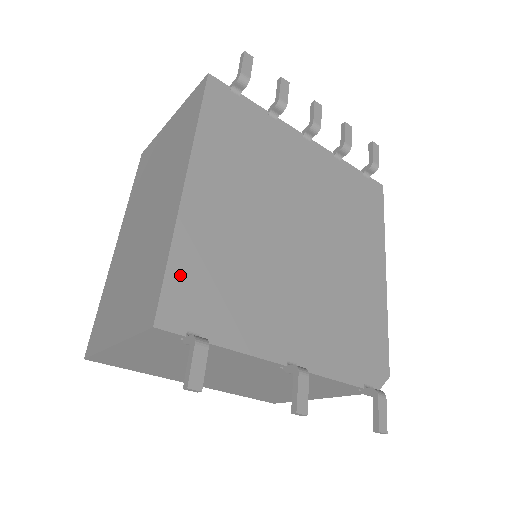
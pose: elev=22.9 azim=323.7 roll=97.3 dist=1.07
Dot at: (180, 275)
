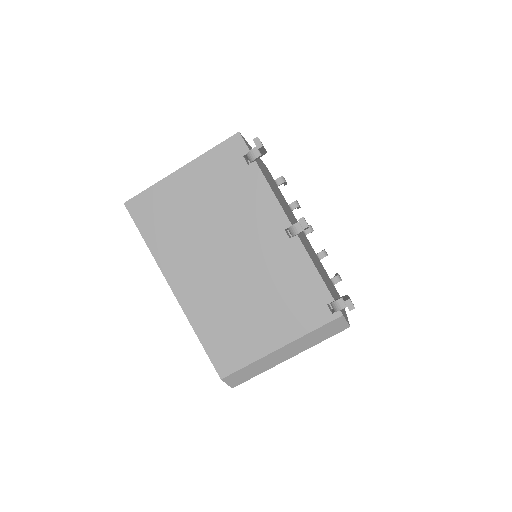
Dot at: occluded
